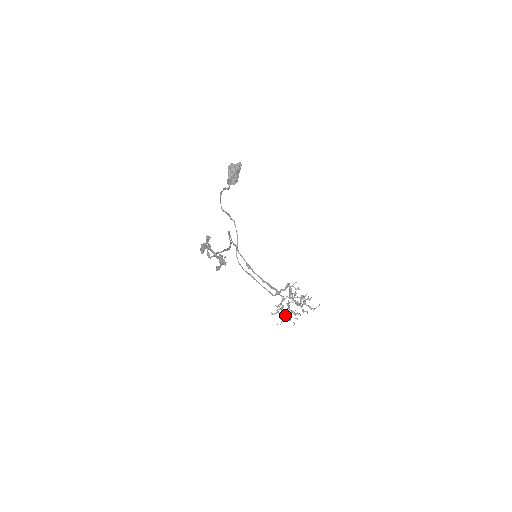
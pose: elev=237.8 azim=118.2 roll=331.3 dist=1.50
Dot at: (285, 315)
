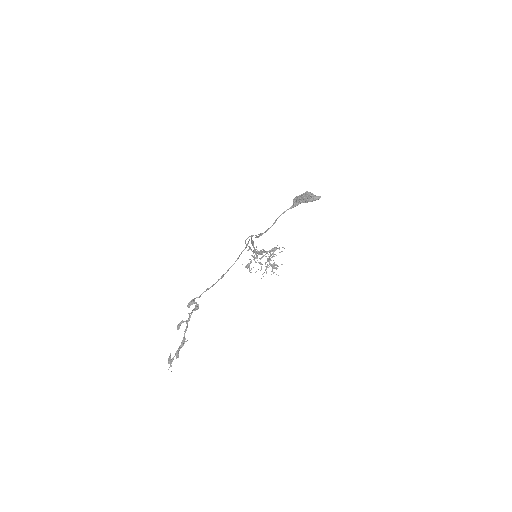
Dot at: (254, 259)
